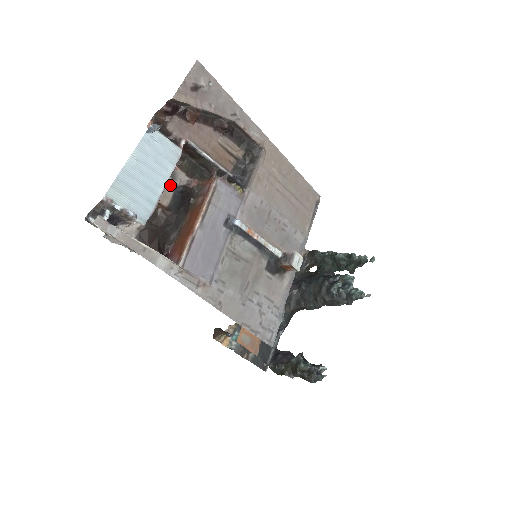
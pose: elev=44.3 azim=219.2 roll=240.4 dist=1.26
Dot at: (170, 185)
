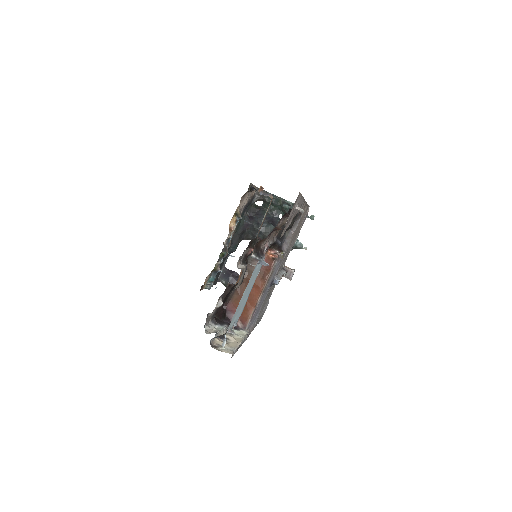
Dot at: (244, 273)
